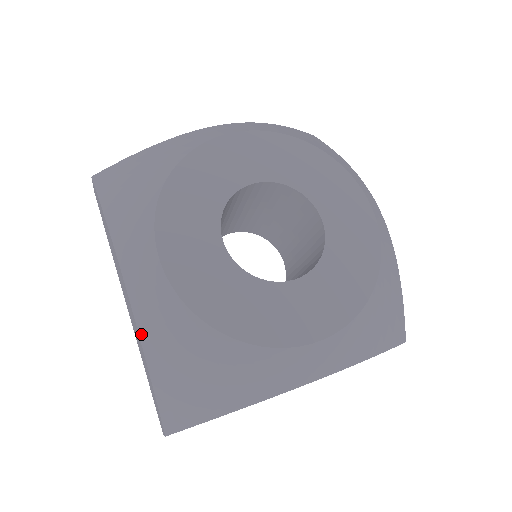
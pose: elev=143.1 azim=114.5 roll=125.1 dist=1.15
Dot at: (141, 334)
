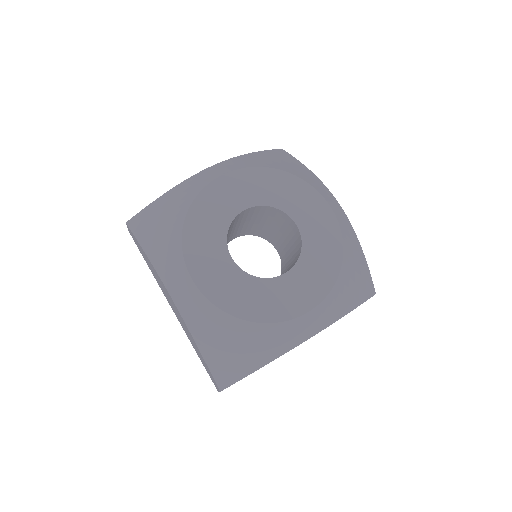
Dot at: (190, 330)
